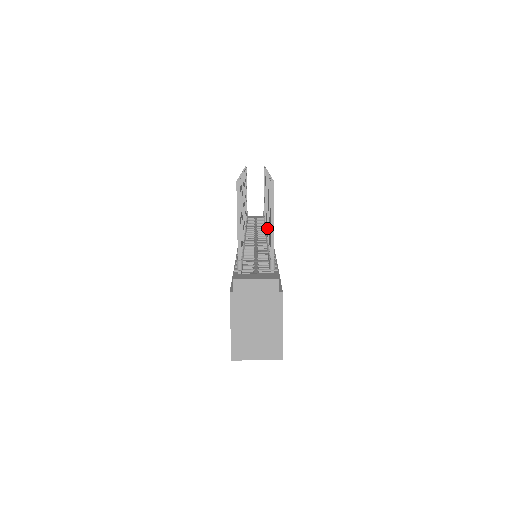
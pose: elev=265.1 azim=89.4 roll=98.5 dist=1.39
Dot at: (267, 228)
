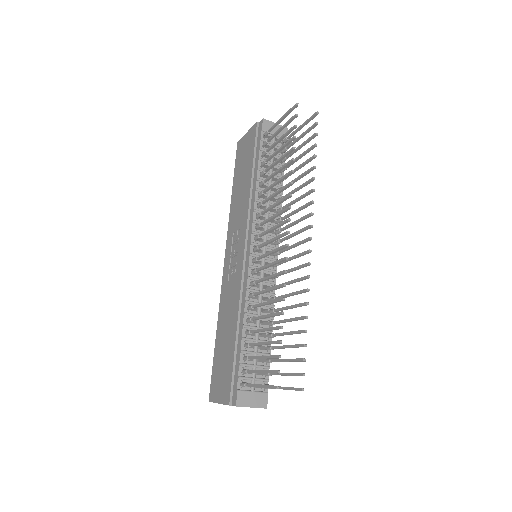
Dot at: (279, 297)
